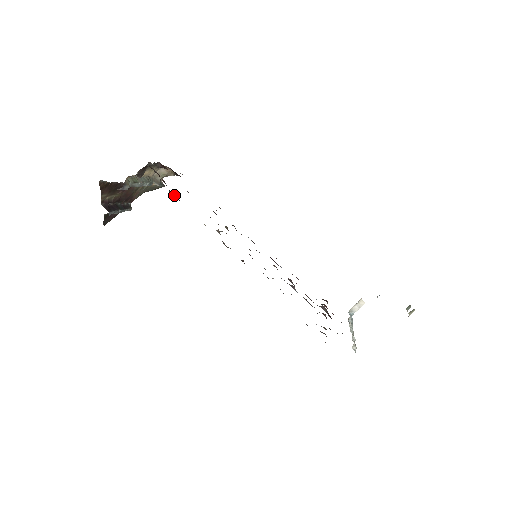
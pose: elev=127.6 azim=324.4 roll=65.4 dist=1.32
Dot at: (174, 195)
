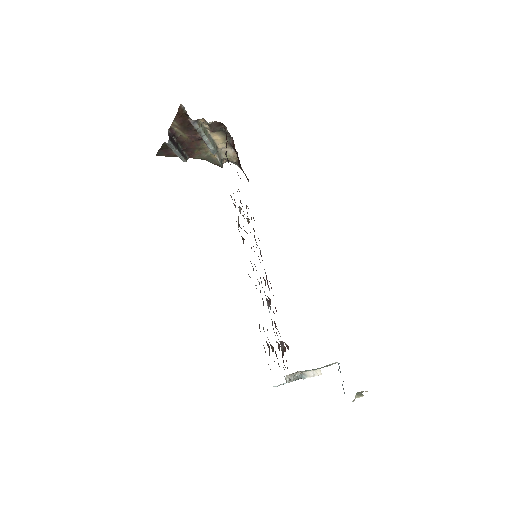
Dot at: (227, 158)
